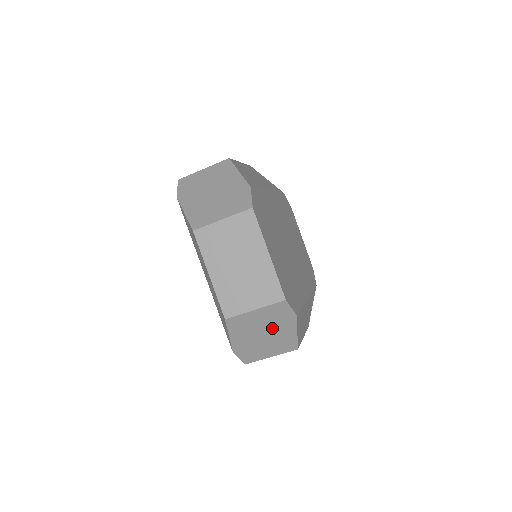
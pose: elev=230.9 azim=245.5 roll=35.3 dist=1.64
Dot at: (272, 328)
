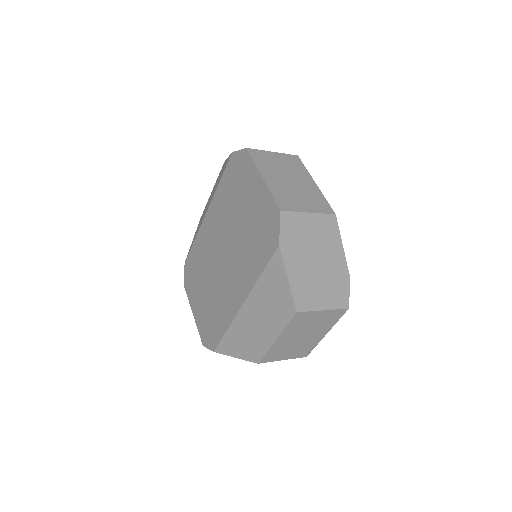
Dot at: occluded
